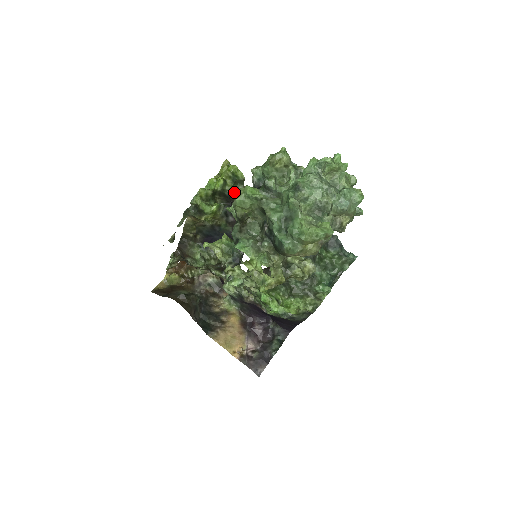
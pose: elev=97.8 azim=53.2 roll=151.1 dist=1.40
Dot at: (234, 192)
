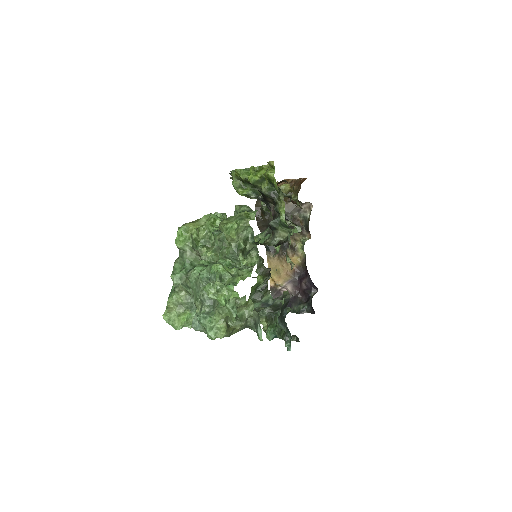
Dot at: (265, 194)
